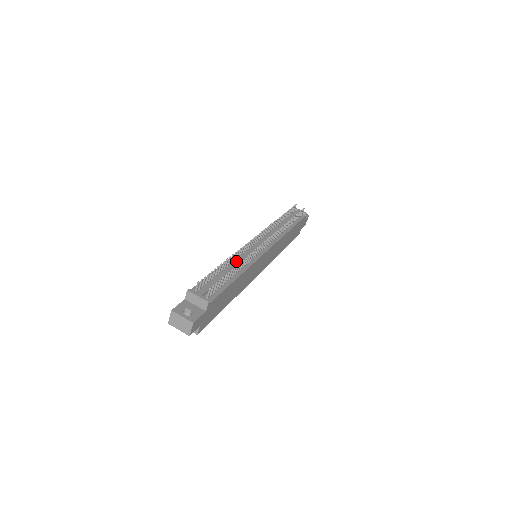
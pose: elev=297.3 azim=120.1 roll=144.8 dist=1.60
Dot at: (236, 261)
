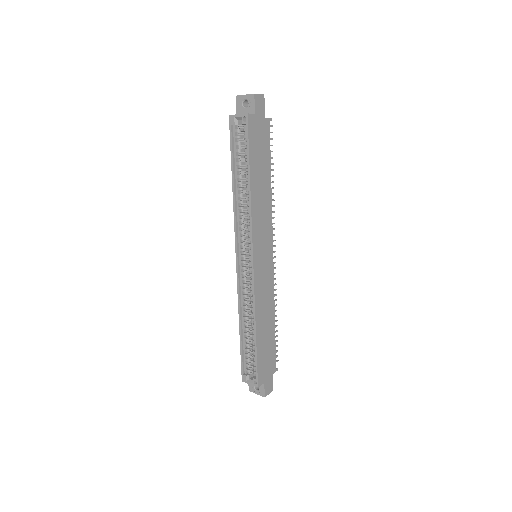
Dot at: occluded
